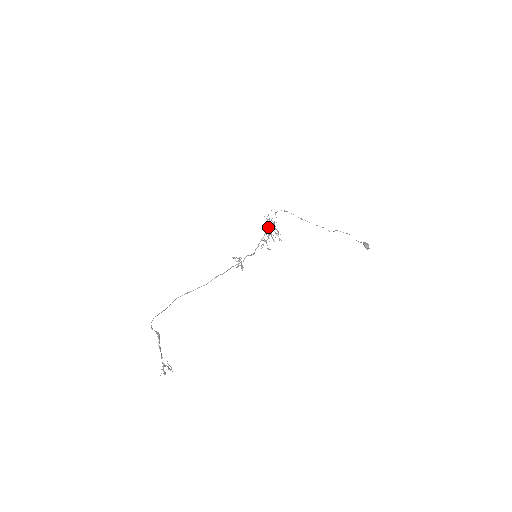
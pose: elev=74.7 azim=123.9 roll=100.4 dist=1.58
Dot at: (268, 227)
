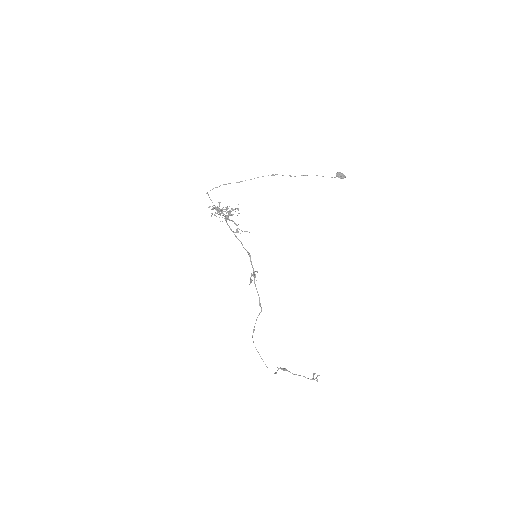
Dot at: occluded
